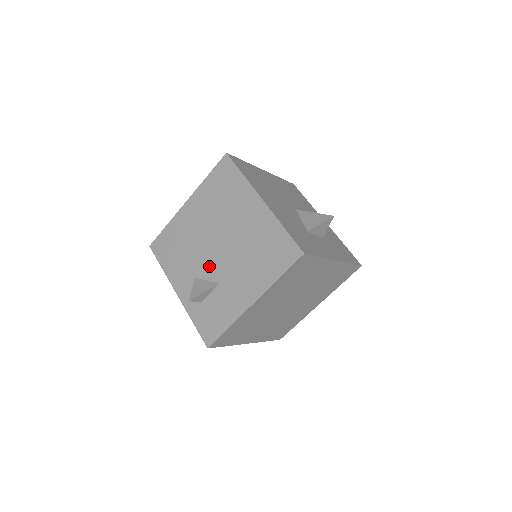
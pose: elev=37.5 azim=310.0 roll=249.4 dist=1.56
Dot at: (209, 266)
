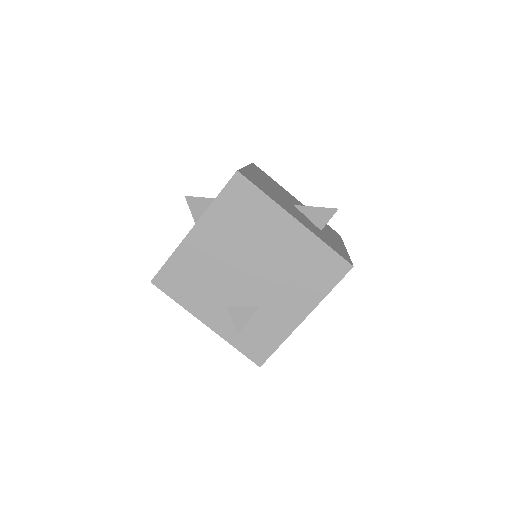
Dot at: (243, 292)
